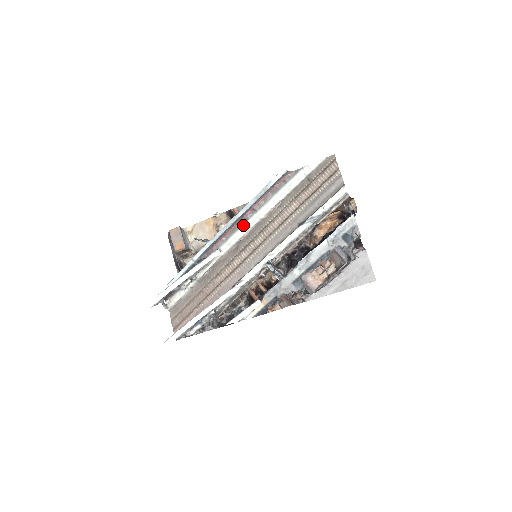
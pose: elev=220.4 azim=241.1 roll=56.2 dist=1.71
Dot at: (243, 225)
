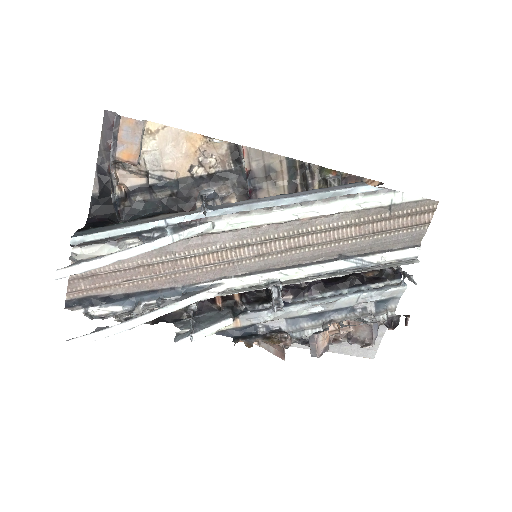
Dot at: (270, 212)
